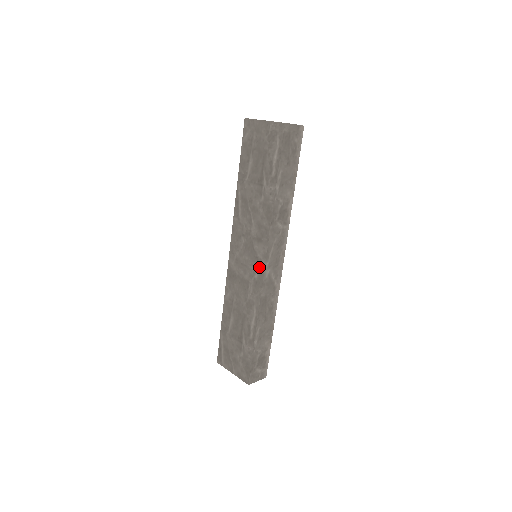
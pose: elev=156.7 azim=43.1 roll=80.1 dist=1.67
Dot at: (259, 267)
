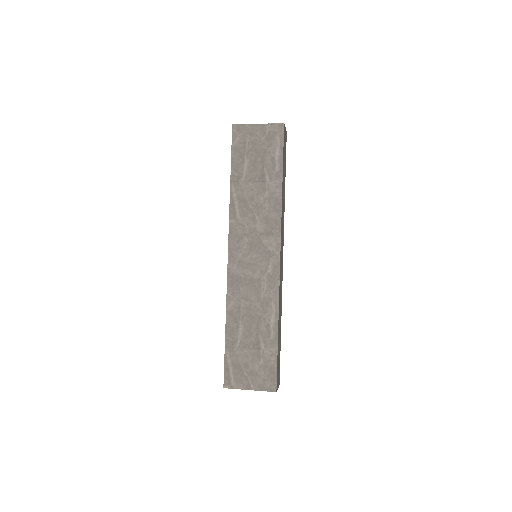
Dot at: (273, 260)
